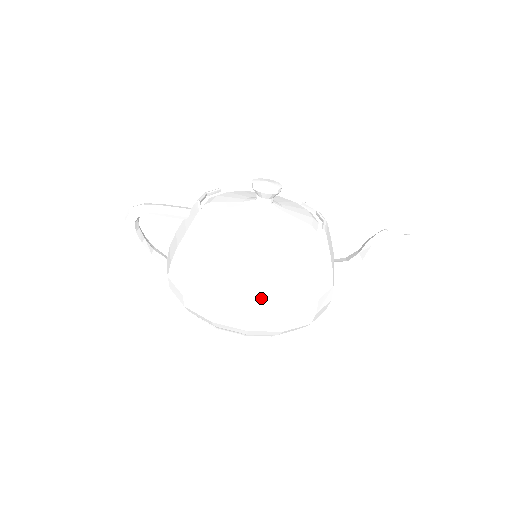
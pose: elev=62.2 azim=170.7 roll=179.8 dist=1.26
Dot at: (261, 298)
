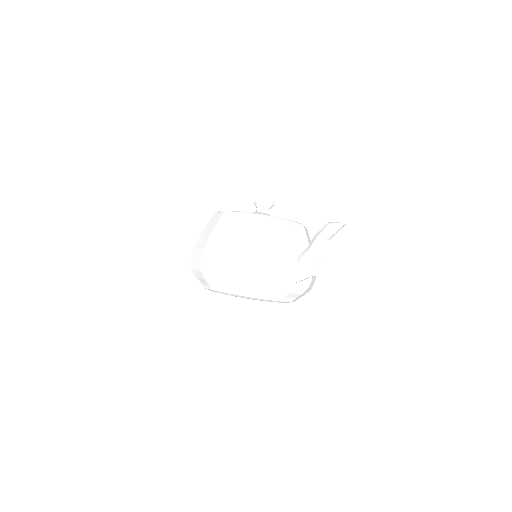
Dot at: (209, 244)
